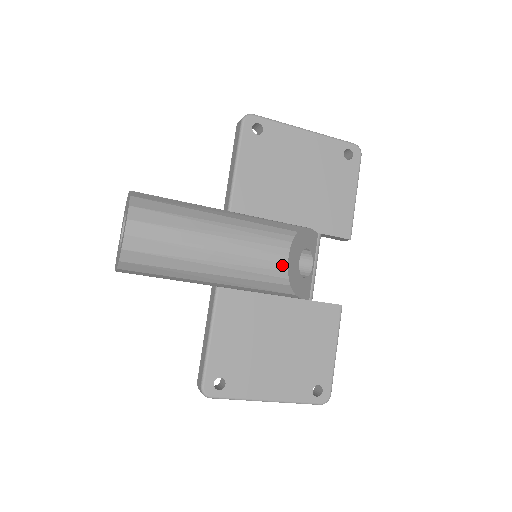
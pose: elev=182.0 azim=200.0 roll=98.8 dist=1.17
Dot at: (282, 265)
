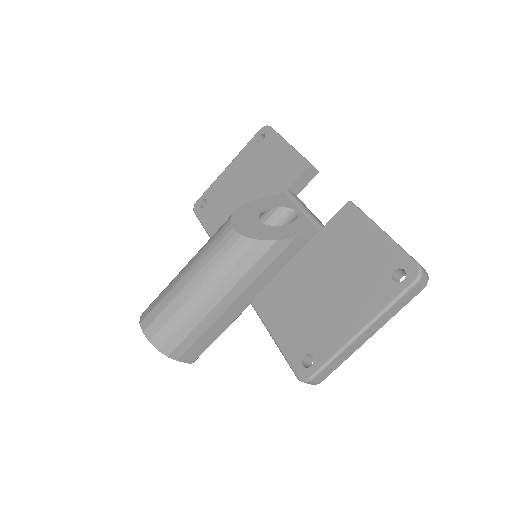
Dot at: (234, 237)
